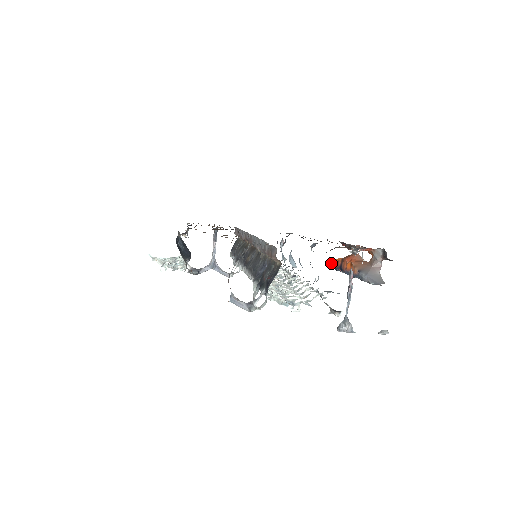
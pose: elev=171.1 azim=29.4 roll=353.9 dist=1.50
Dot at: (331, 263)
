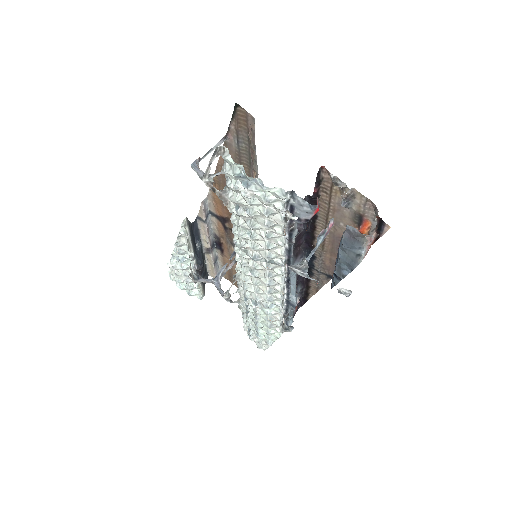
Dot at: occluded
